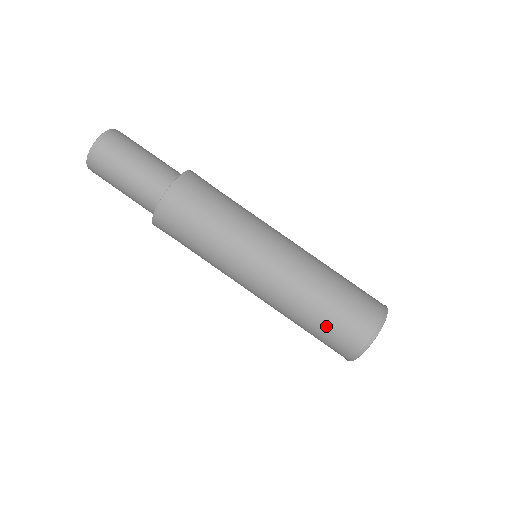
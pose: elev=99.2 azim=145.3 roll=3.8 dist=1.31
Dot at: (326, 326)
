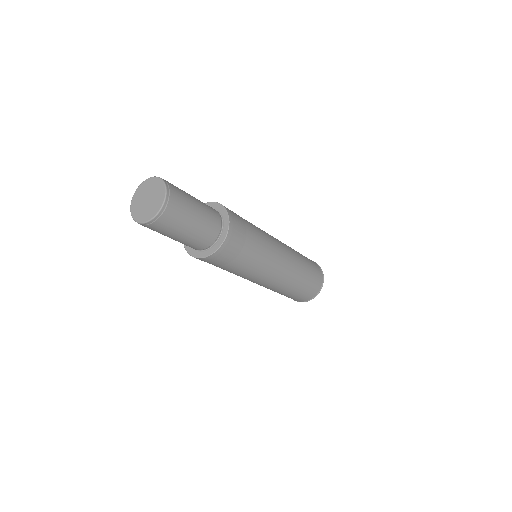
Dot at: (306, 287)
